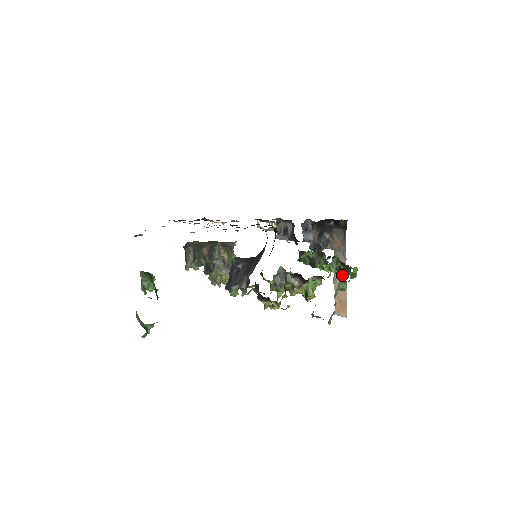
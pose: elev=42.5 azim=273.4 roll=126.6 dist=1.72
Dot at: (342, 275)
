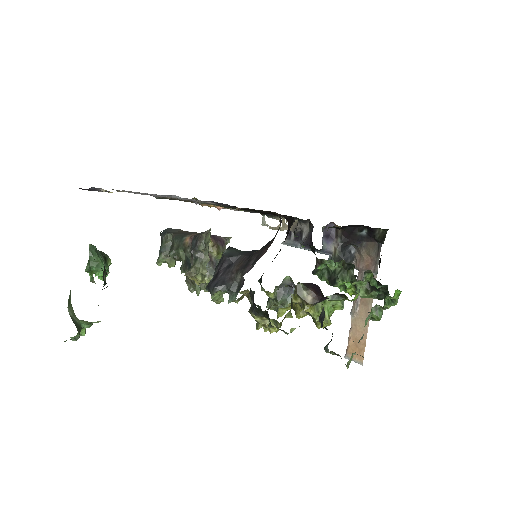
Dot at: (365, 305)
